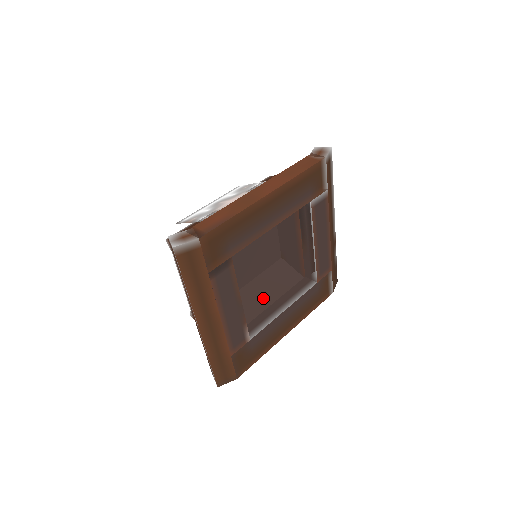
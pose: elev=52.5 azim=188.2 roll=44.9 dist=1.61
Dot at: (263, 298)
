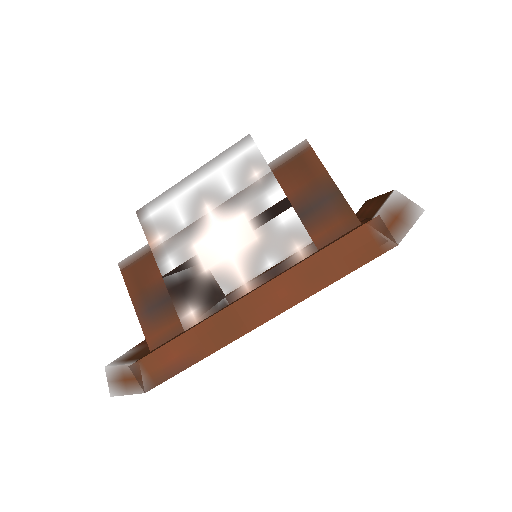
Dot at: occluded
